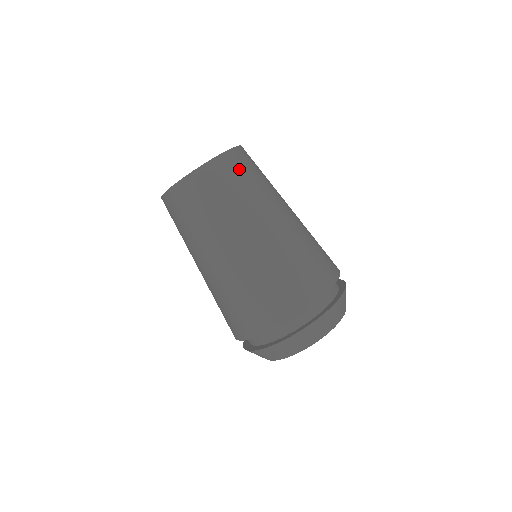
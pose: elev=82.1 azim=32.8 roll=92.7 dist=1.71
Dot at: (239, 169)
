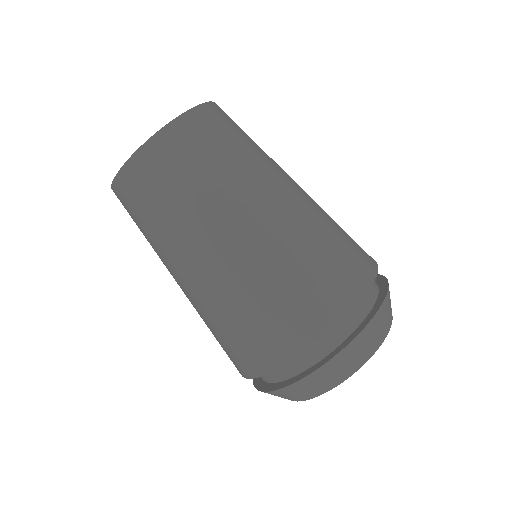
Dot at: (161, 172)
